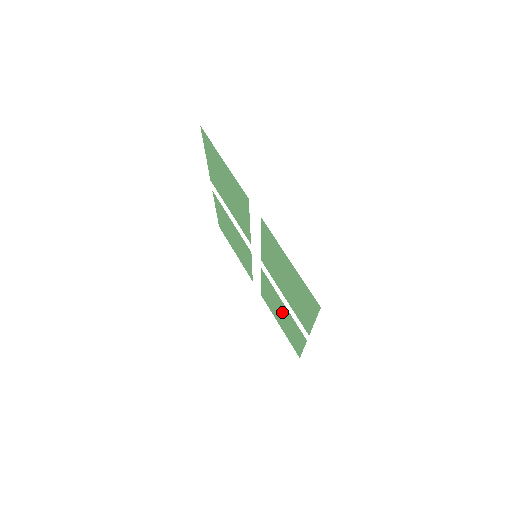
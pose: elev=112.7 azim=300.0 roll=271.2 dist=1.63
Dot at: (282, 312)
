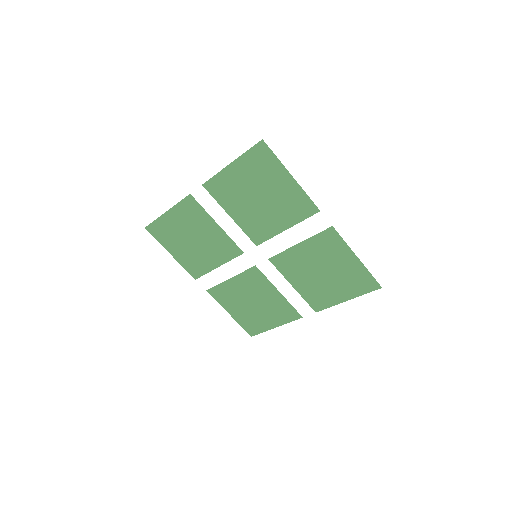
Dot at: (316, 264)
